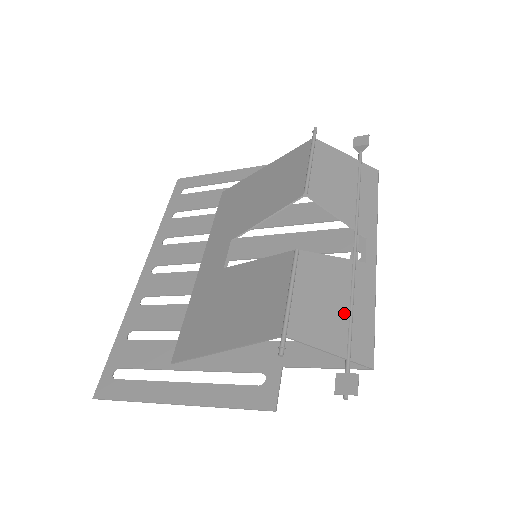
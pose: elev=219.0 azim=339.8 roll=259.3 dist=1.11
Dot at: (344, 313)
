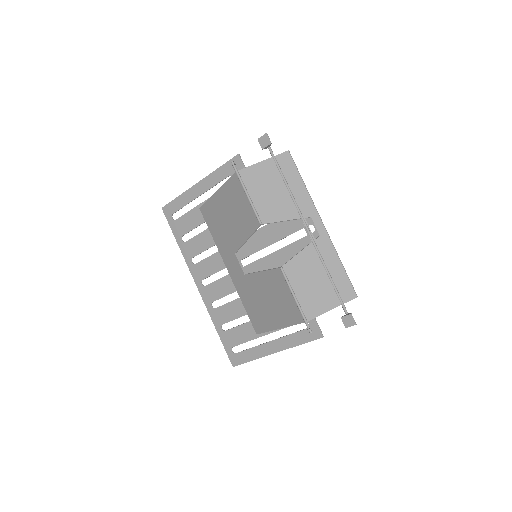
Dot at: (326, 281)
